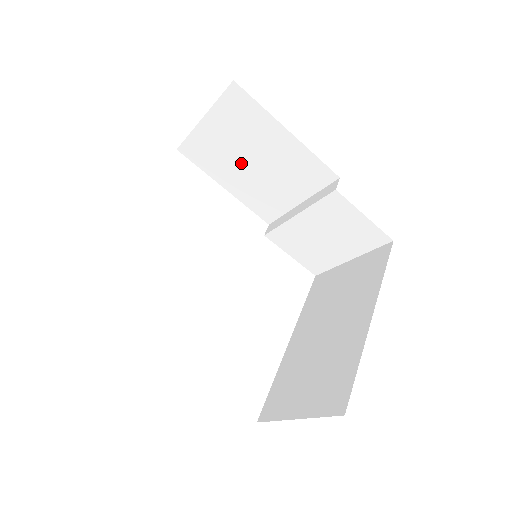
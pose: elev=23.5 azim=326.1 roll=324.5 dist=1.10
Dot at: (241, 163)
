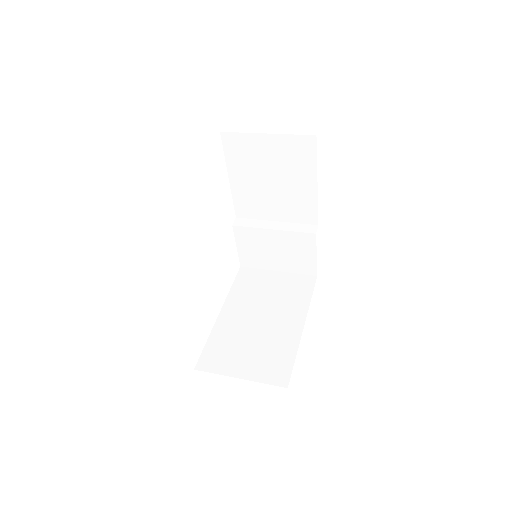
Dot at: (262, 175)
